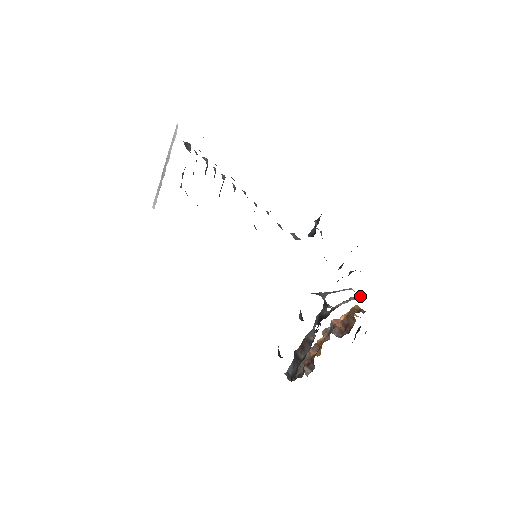
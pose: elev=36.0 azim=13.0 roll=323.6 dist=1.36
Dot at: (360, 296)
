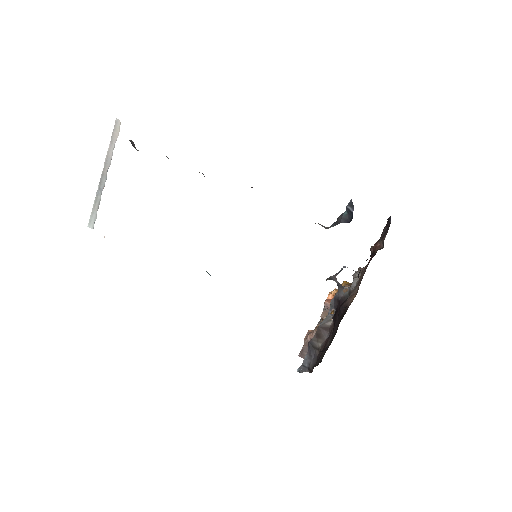
Dot at: (361, 271)
